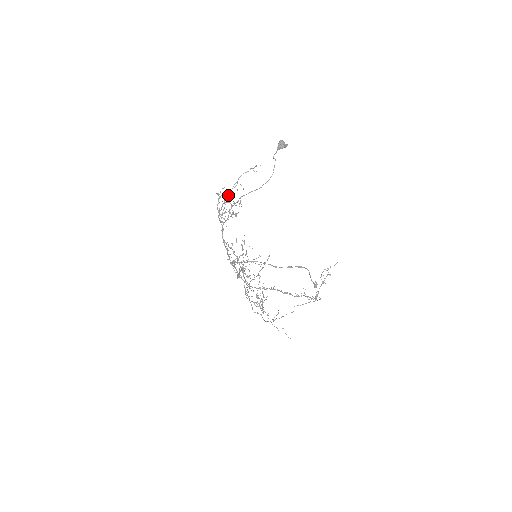
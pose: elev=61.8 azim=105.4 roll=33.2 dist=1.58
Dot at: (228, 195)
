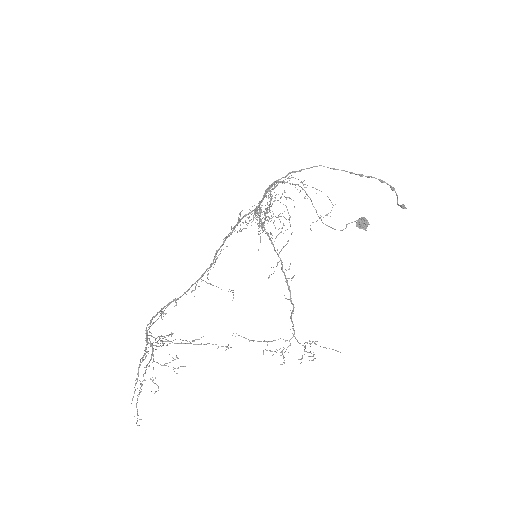
Dot at: occluded
